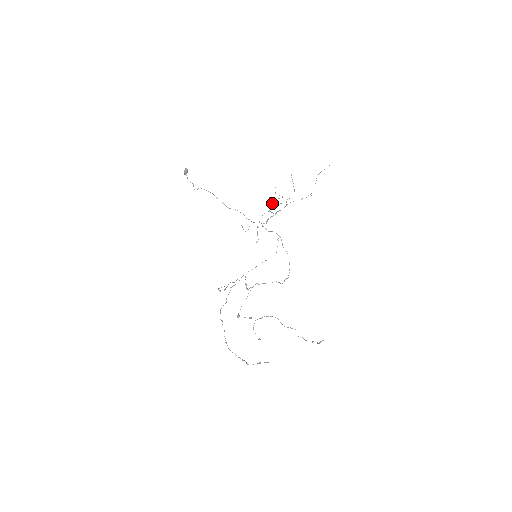
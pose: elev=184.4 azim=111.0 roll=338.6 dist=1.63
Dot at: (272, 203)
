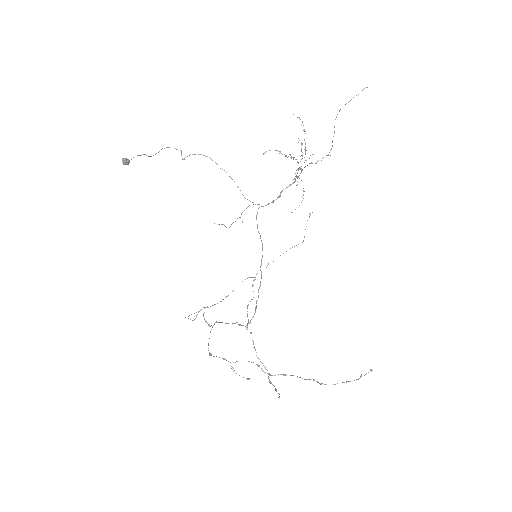
Dot at: occluded
